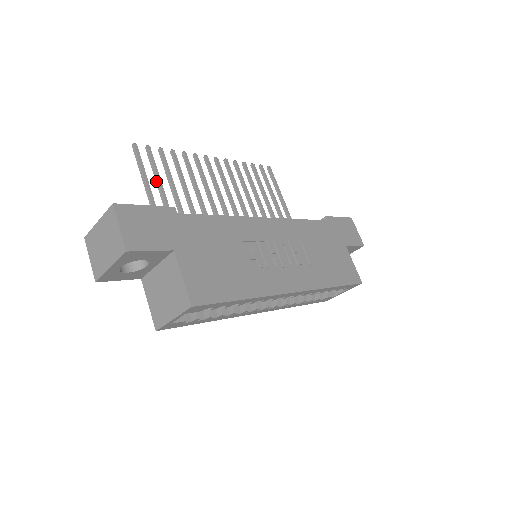
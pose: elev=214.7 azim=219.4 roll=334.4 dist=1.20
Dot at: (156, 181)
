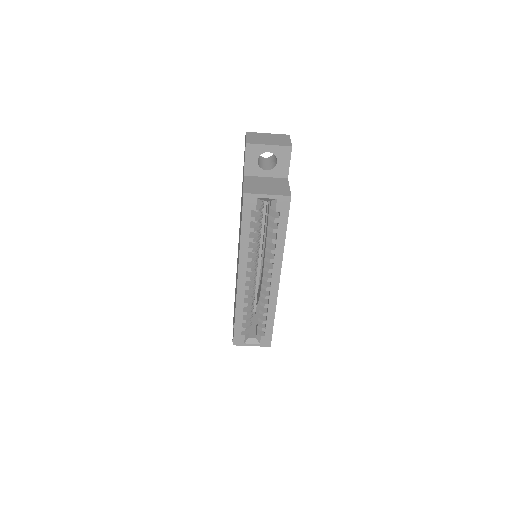
Dot at: occluded
